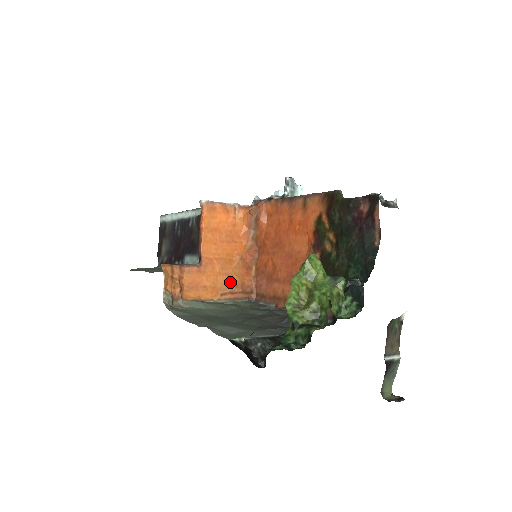
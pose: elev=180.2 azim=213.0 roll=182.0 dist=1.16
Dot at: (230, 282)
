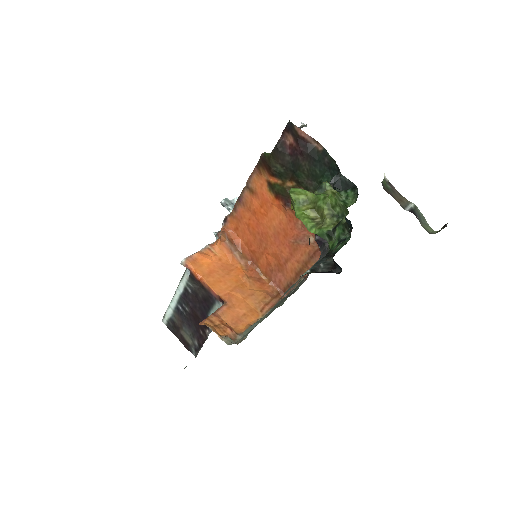
Dot at: (257, 298)
